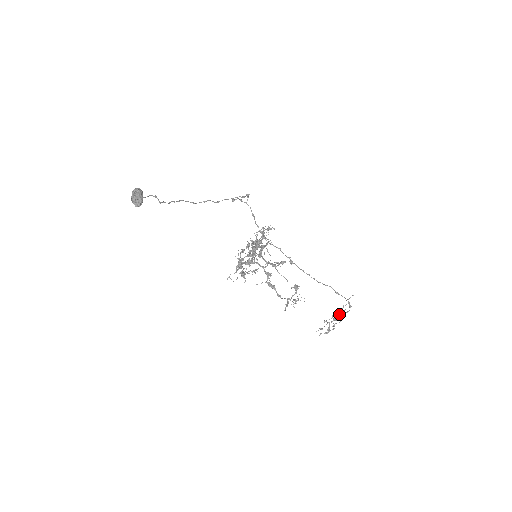
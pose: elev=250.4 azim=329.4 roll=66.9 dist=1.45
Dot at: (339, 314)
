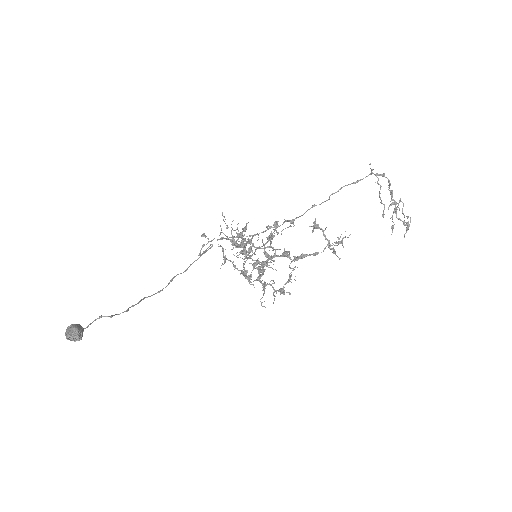
Dot at: (391, 199)
